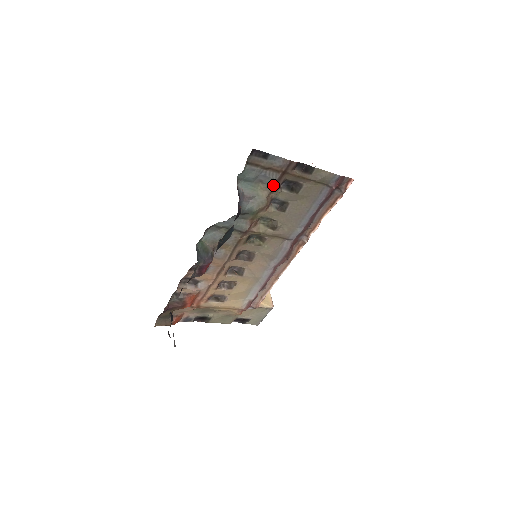
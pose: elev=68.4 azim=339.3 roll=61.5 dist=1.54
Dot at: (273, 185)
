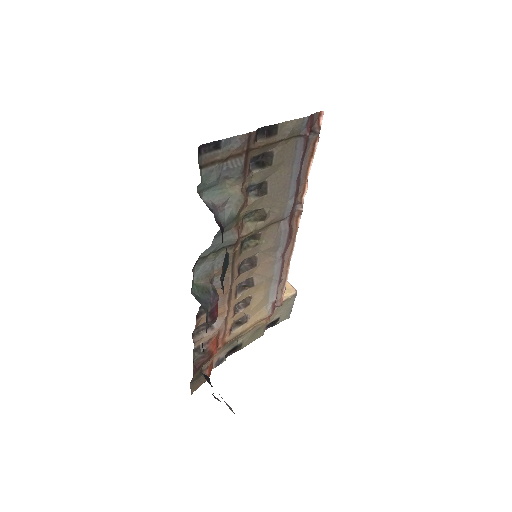
Dot at: (242, 173)
